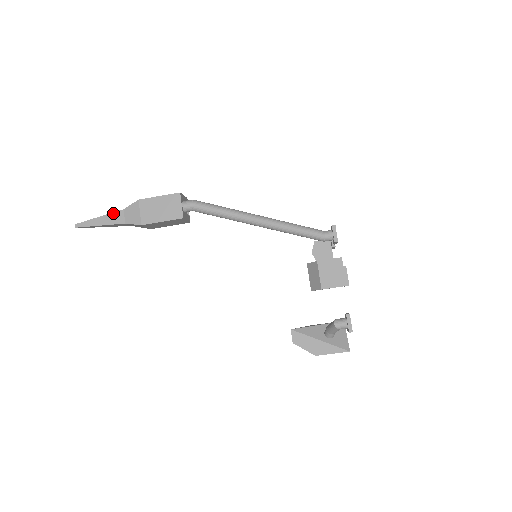
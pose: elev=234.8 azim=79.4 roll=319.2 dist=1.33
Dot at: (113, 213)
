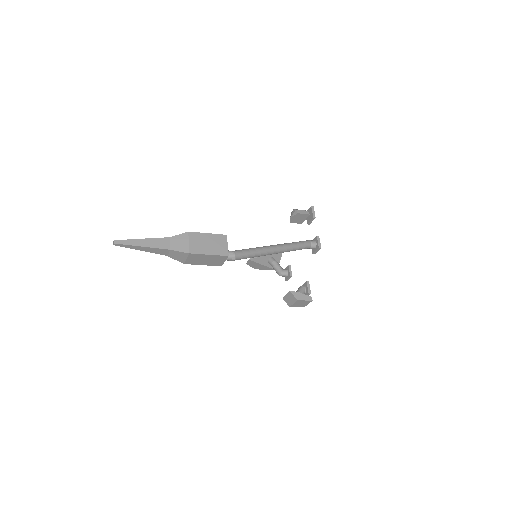
Dot at: (158, 249)
